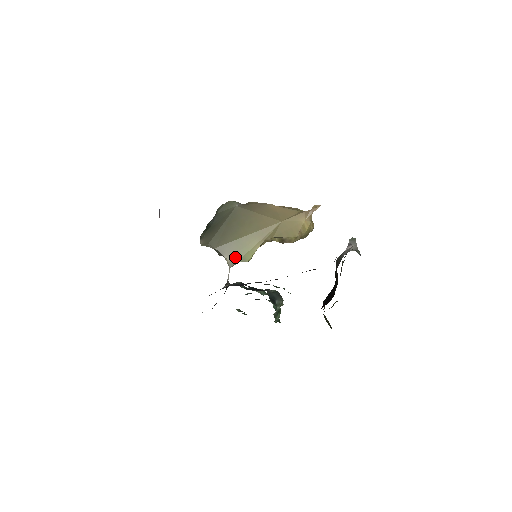
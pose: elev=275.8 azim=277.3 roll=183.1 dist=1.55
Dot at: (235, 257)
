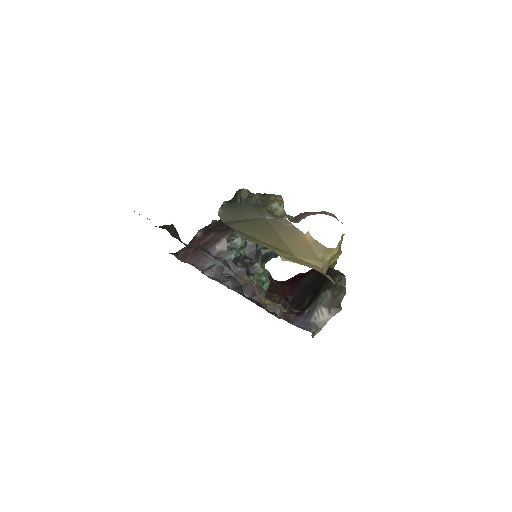
Dot at: (244, 236)
